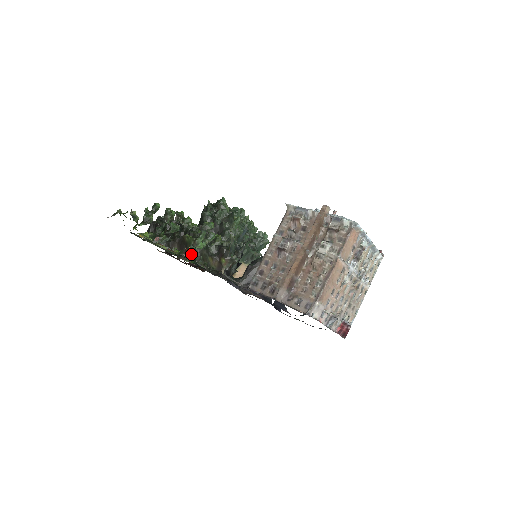
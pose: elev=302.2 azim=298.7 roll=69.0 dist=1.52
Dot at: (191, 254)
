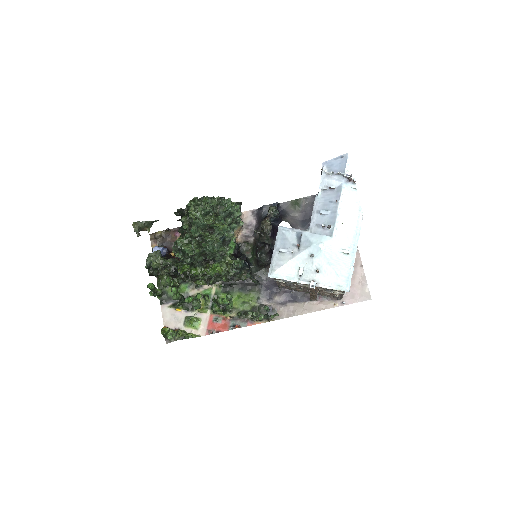
Dot at: occluded
